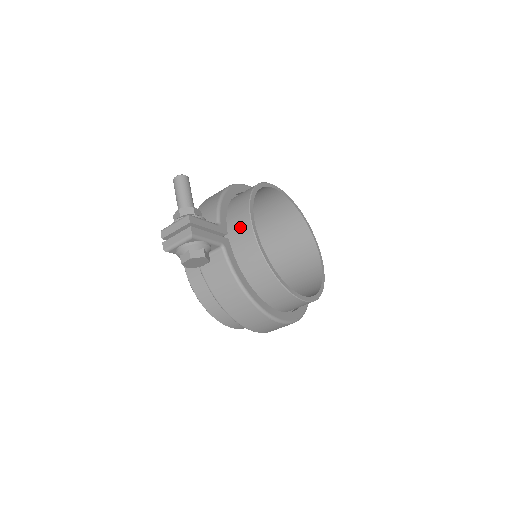
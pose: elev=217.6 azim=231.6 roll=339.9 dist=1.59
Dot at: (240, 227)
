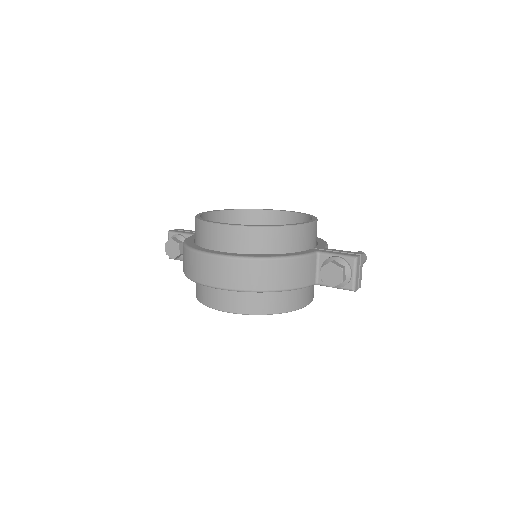
Dot at: occluded
